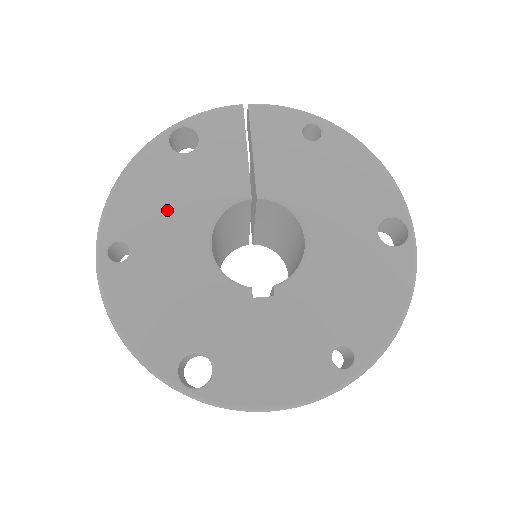
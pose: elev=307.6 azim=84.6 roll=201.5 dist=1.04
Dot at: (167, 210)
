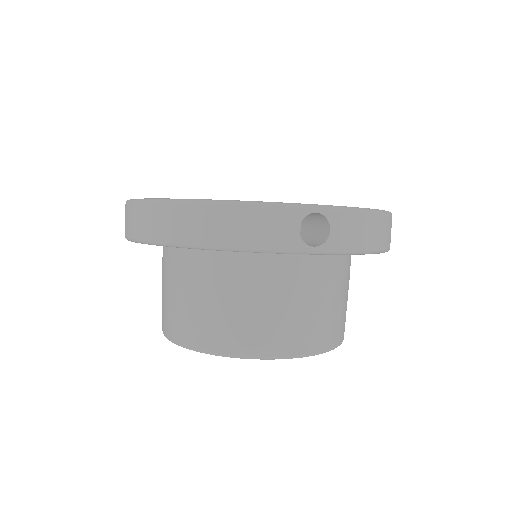
Dot at: occluded
